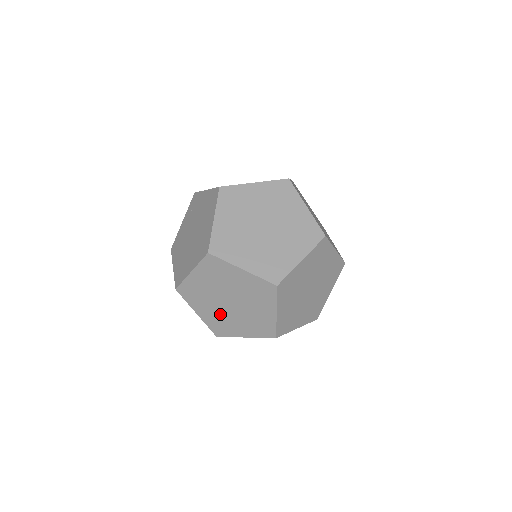
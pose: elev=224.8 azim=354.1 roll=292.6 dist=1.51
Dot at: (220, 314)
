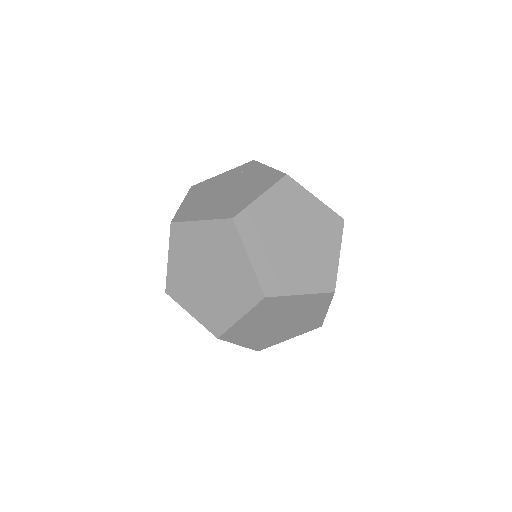
Dot at: (266, 335)
